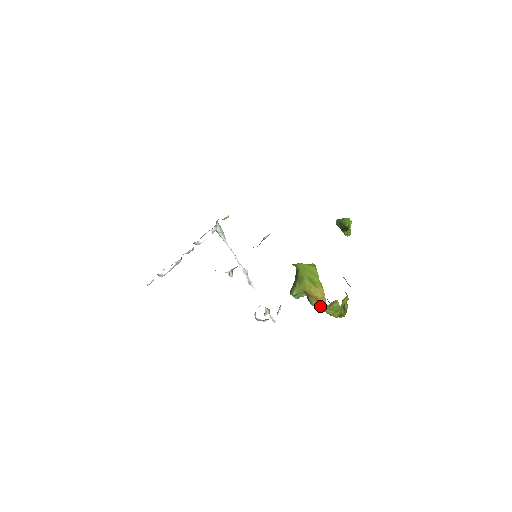
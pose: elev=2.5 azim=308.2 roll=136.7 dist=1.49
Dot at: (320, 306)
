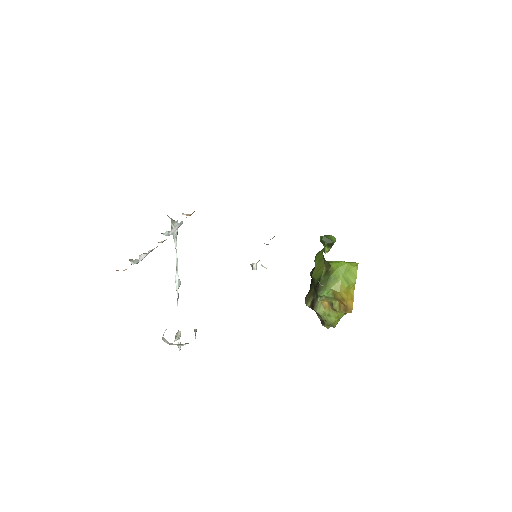
Dot at: (340, 310)
